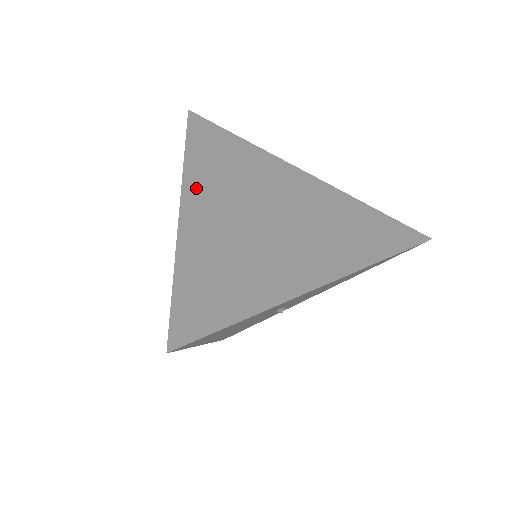
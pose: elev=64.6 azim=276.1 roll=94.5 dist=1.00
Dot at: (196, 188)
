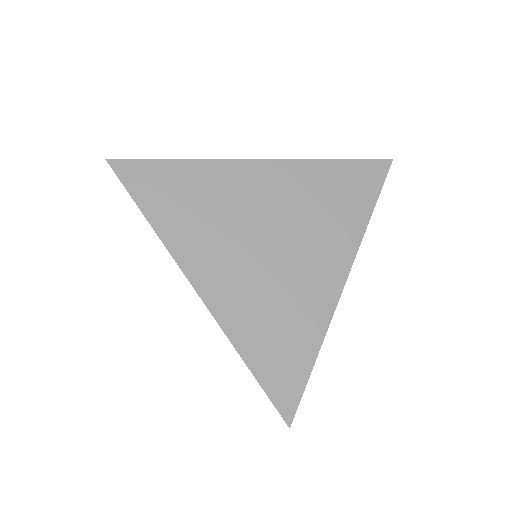
Dot at: (194, 262)
